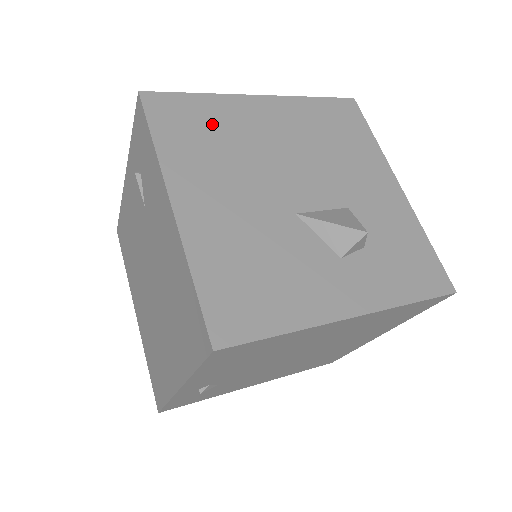
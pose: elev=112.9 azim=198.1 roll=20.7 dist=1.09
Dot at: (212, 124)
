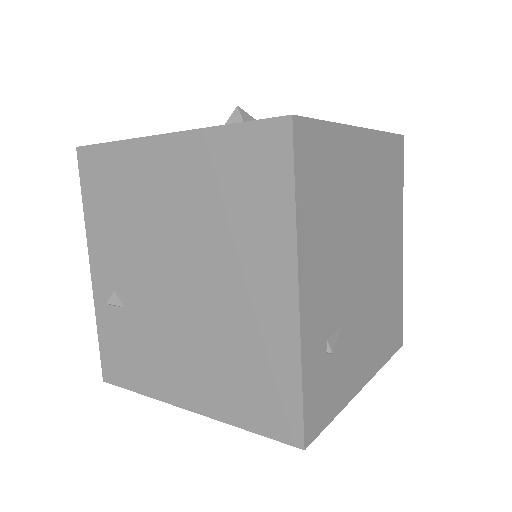
Dot at: occluded
